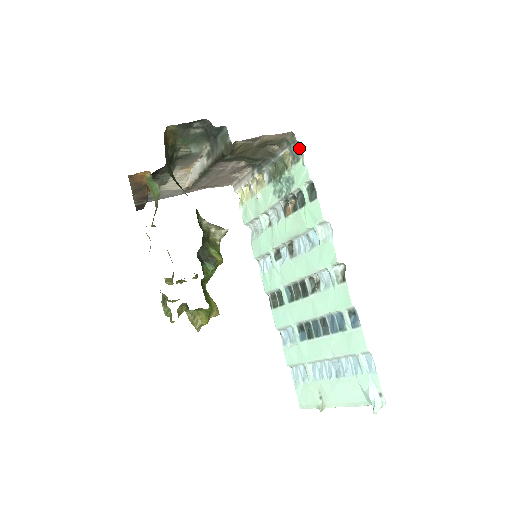
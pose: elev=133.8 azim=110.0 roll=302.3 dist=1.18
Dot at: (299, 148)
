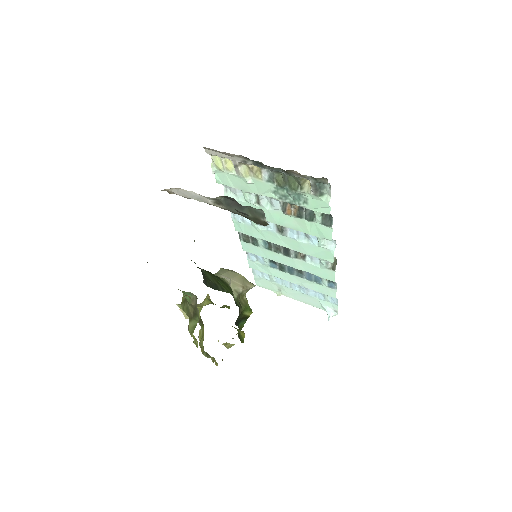
Dot at: (325, 184)
